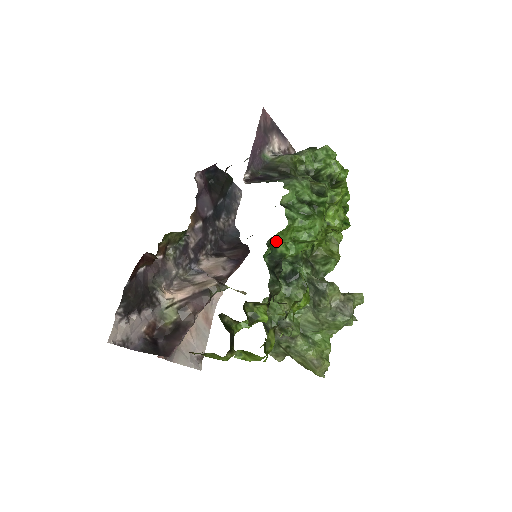
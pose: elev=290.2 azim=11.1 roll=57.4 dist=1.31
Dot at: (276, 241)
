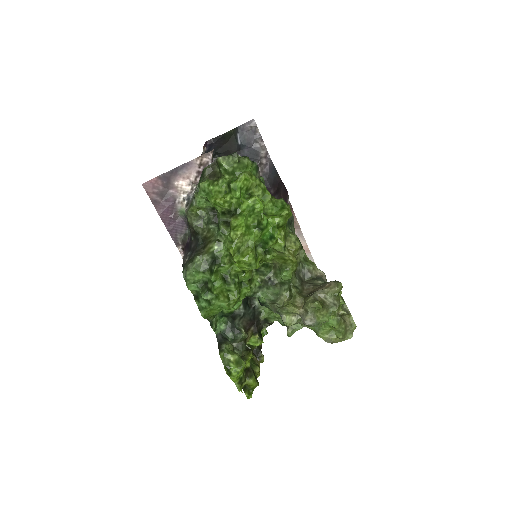
Dot at: occluded
